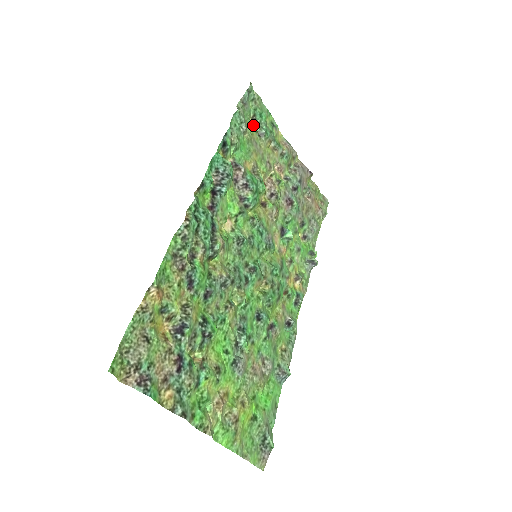
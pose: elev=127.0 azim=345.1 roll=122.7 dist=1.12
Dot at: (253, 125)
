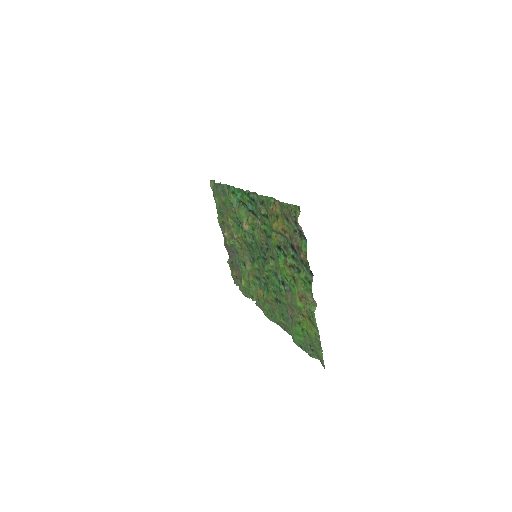
Dot at: (218, 201)
